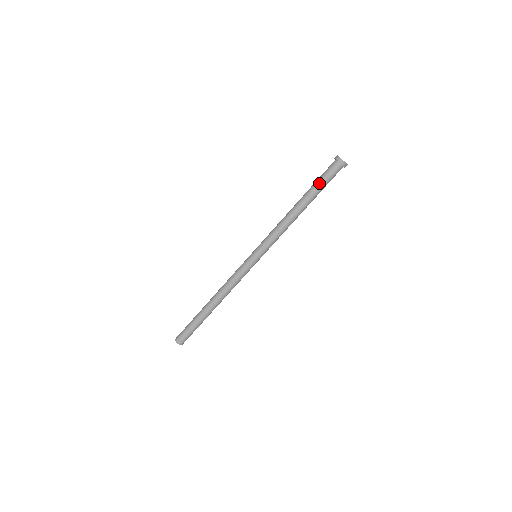
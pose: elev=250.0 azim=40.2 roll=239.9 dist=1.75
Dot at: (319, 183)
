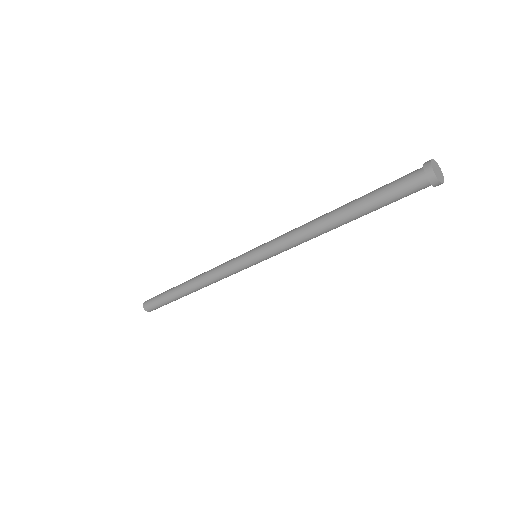
Dot at: (379, 196)
